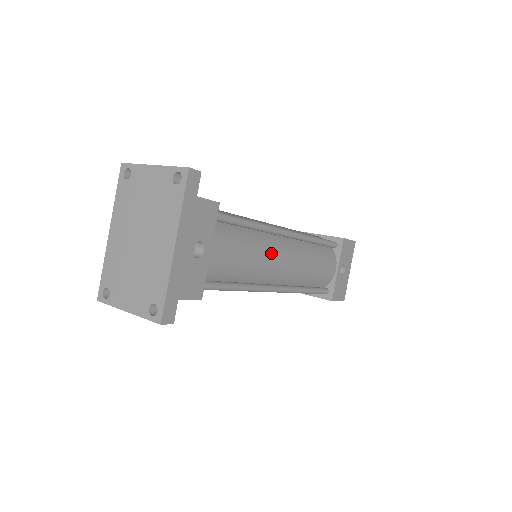
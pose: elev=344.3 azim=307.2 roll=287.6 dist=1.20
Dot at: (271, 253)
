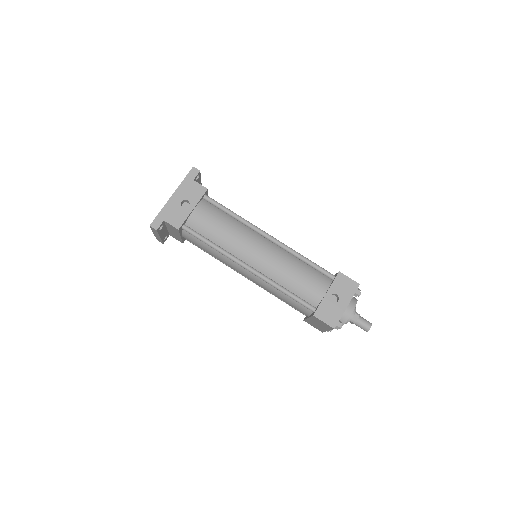
Dot at: (246, 238)
